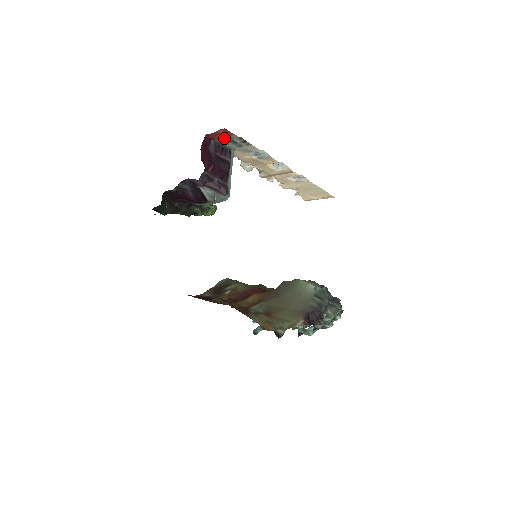
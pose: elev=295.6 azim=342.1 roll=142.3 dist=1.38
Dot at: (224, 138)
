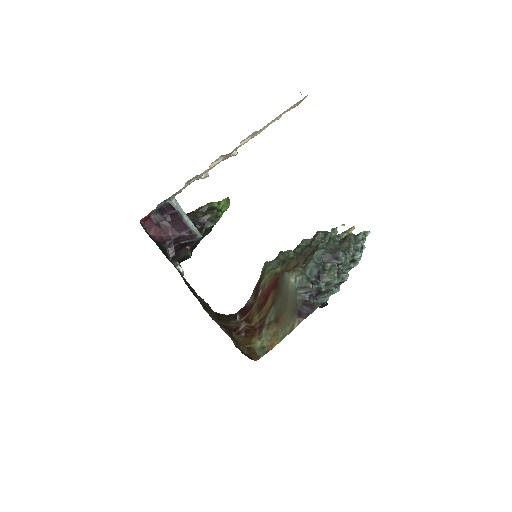
Dot at: occluded
